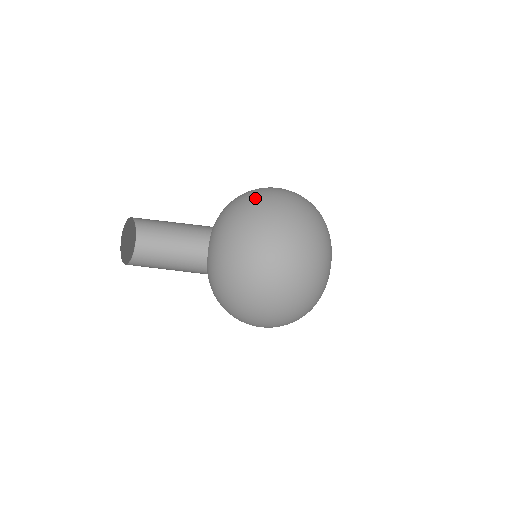
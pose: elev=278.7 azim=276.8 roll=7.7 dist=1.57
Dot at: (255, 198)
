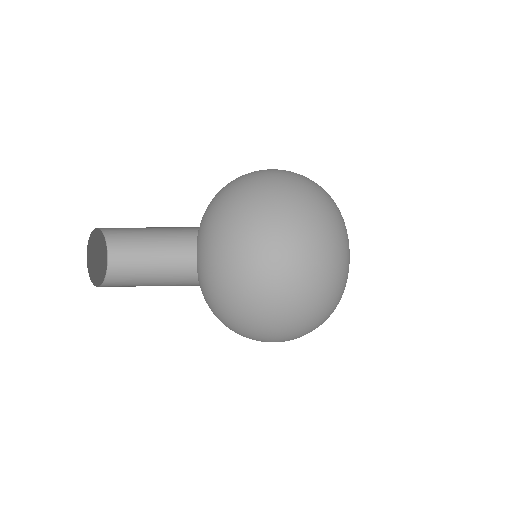
Dot at: (246, 256)
